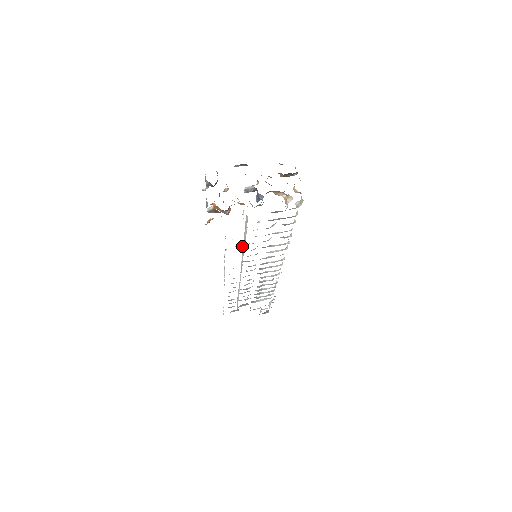
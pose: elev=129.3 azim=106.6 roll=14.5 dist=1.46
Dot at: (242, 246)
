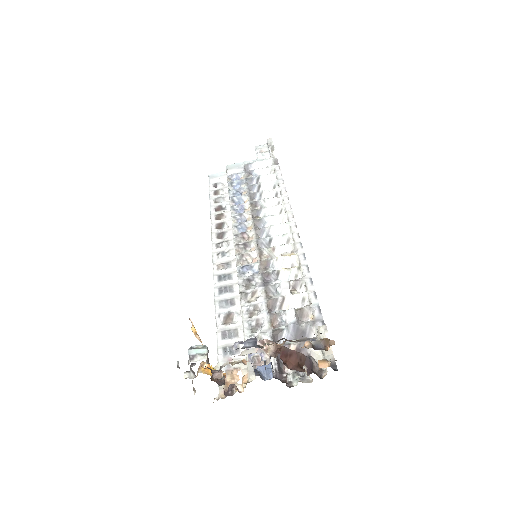
Dot at: (238, 312)
